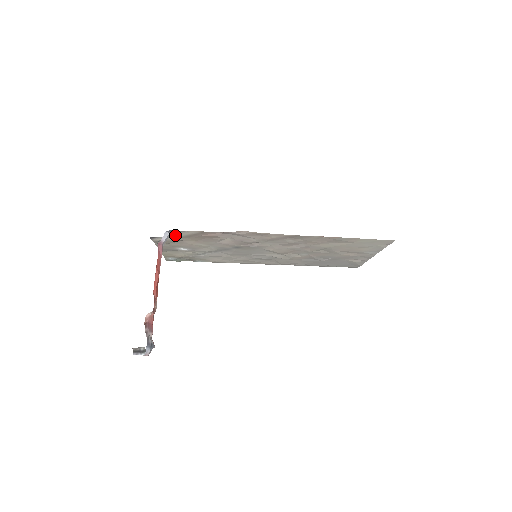
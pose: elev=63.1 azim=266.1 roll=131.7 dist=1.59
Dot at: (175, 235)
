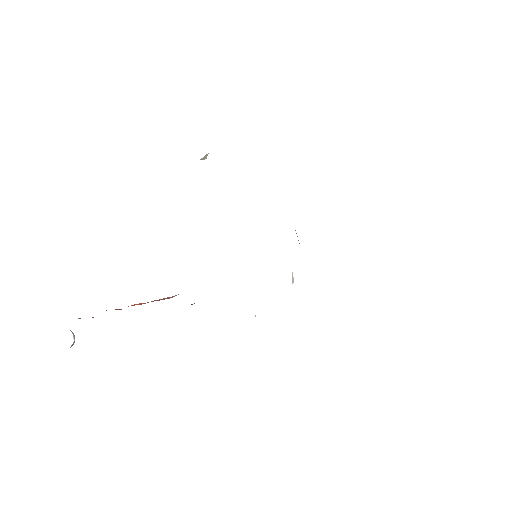
Dot at: occluded
